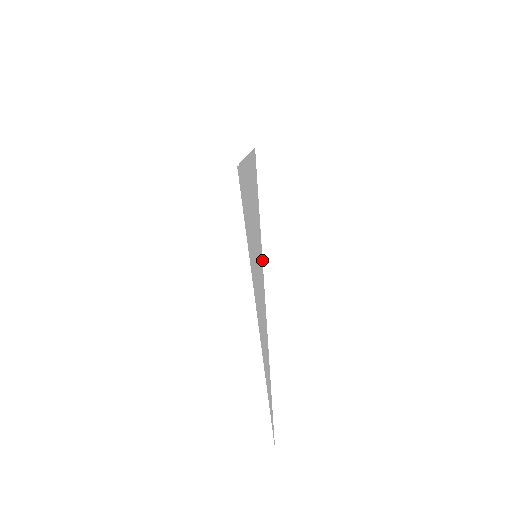
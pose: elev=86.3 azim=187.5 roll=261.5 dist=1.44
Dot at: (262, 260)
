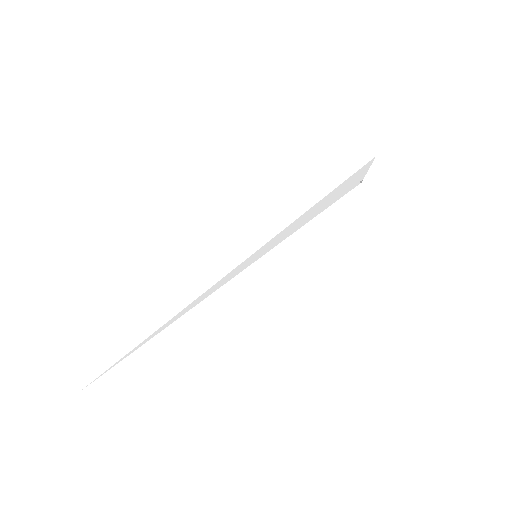
Dot at: (251, 255)
